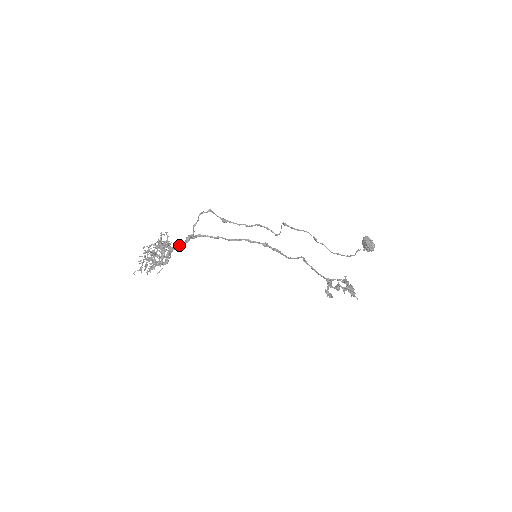
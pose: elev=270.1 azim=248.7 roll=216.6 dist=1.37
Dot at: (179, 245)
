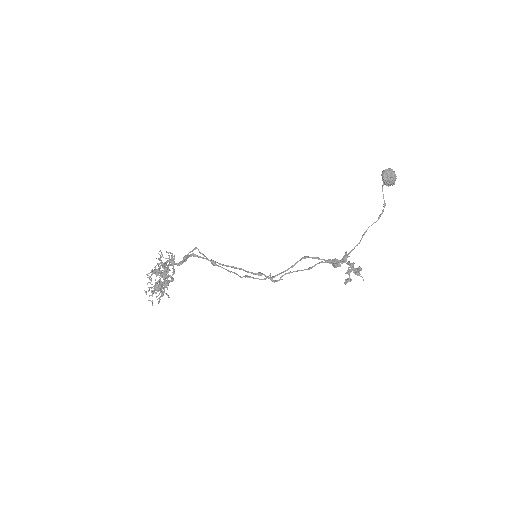
Dot at: (178, 264)
